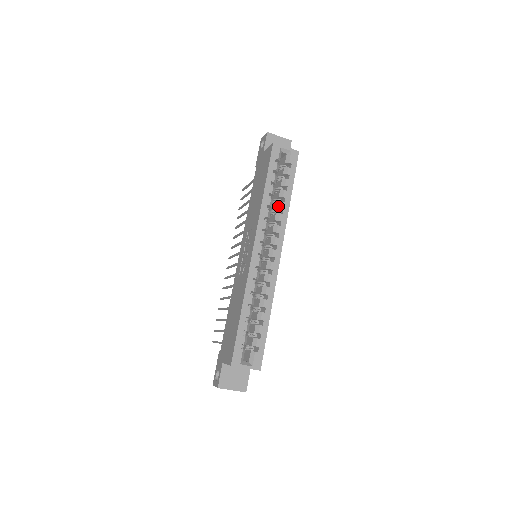
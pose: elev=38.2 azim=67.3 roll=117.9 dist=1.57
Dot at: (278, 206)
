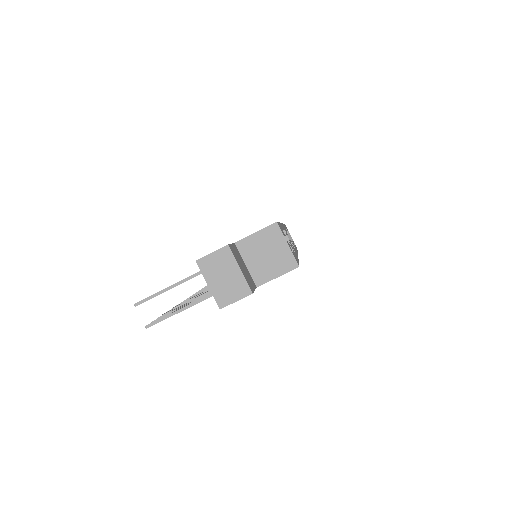
Dot at: (290, 242)
